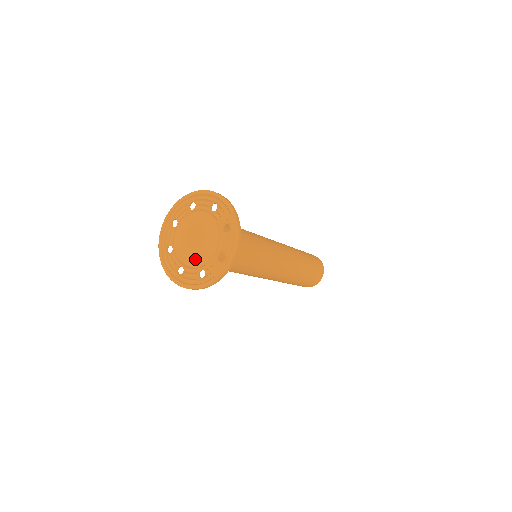
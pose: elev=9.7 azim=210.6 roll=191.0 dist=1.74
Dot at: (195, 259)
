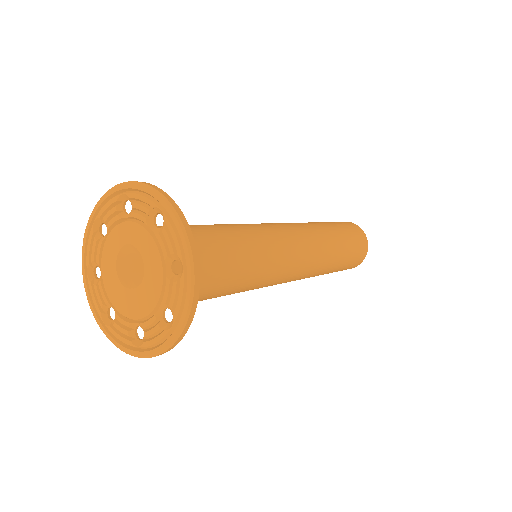
Dot at: (129, 306)
